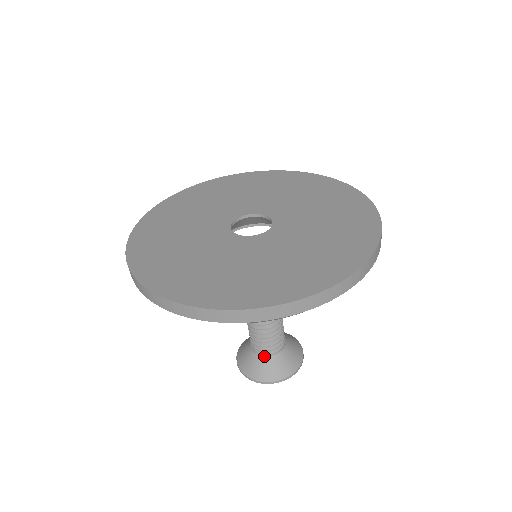
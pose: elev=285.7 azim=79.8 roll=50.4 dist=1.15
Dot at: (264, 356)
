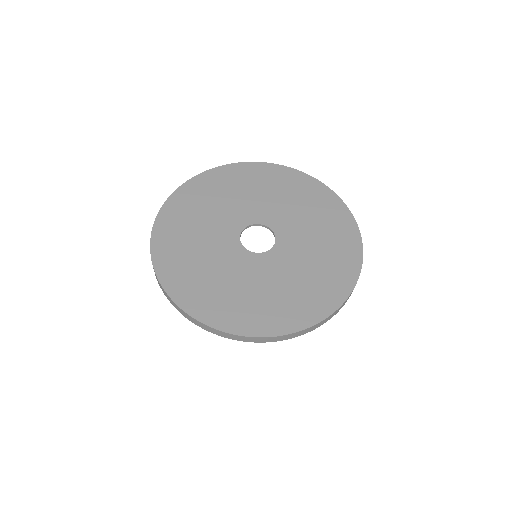
Dot at: occluded
